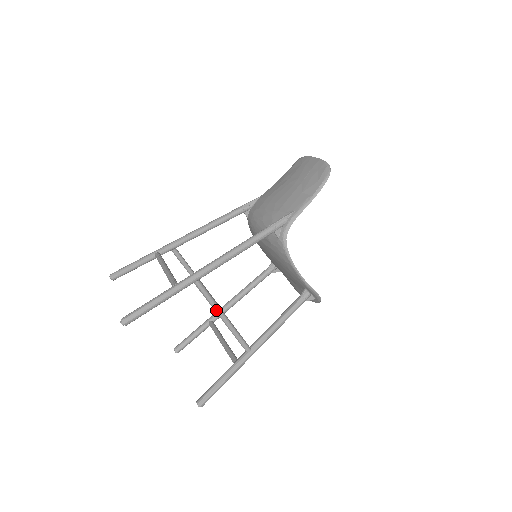
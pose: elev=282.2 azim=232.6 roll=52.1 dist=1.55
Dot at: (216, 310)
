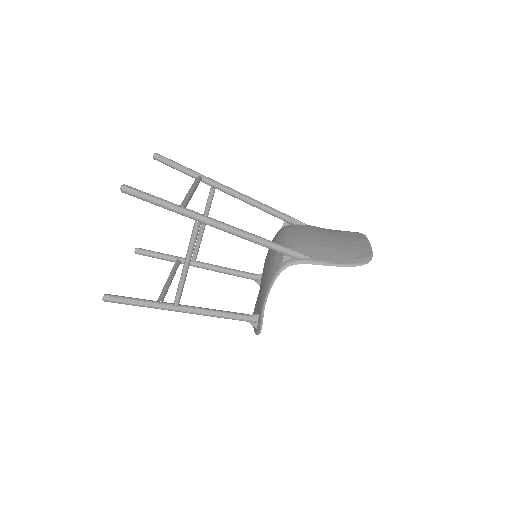
Dot at: (187, 254)
